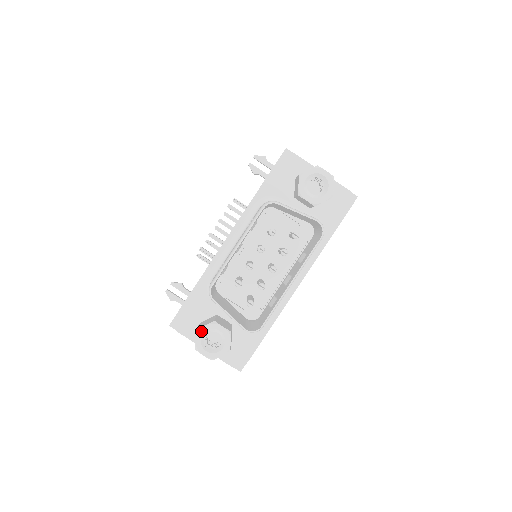
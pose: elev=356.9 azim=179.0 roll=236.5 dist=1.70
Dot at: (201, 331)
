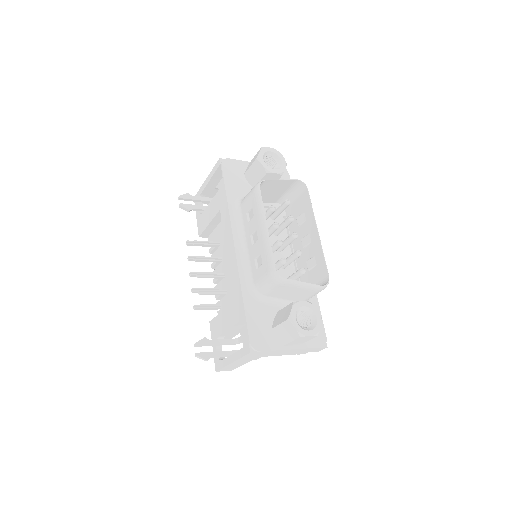
Dot at: (292, 317)
